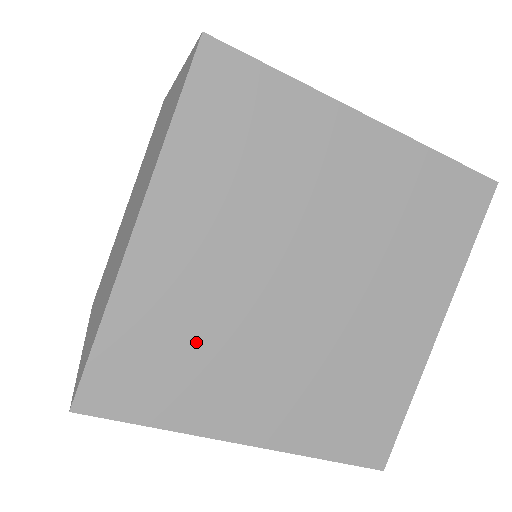
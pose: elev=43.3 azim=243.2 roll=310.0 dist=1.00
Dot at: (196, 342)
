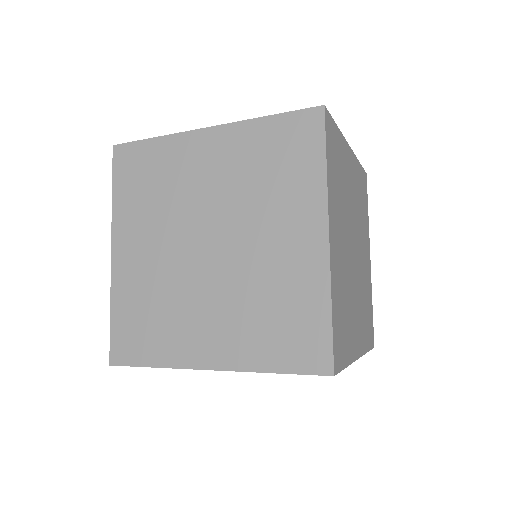
Dot at: occluded
